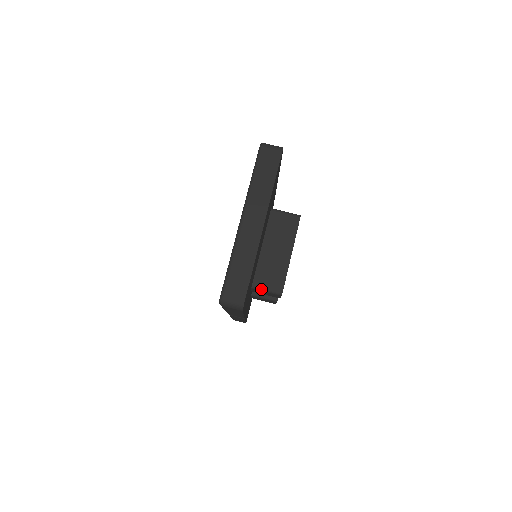
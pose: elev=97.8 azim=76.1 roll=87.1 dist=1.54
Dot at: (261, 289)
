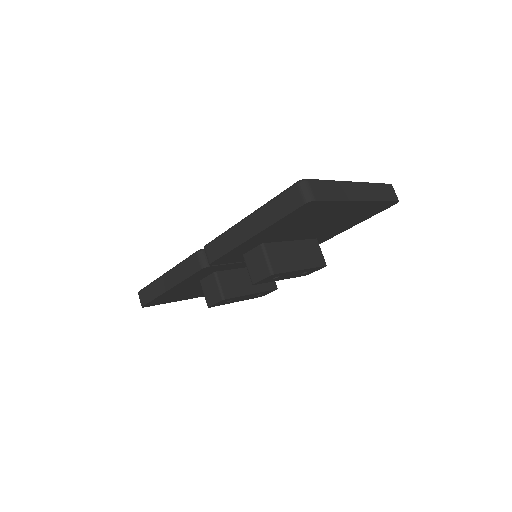
Dot at: (266, 253)
